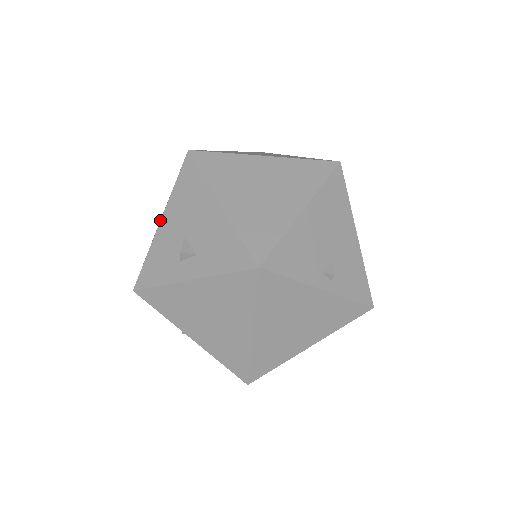
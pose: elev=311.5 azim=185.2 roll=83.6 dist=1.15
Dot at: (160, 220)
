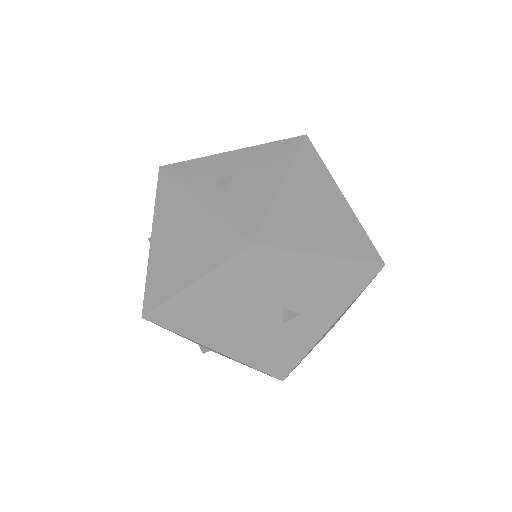
Dot at: (234, 150)
